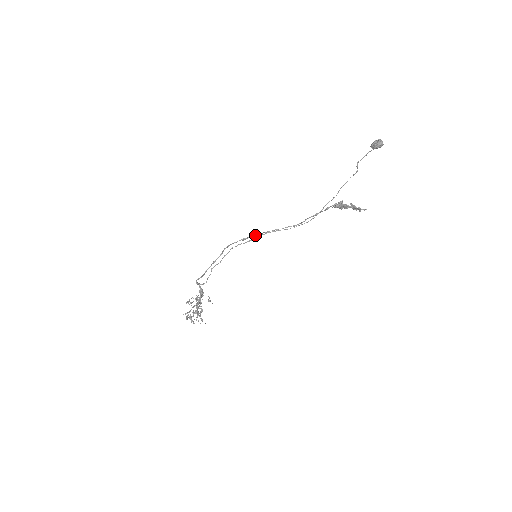
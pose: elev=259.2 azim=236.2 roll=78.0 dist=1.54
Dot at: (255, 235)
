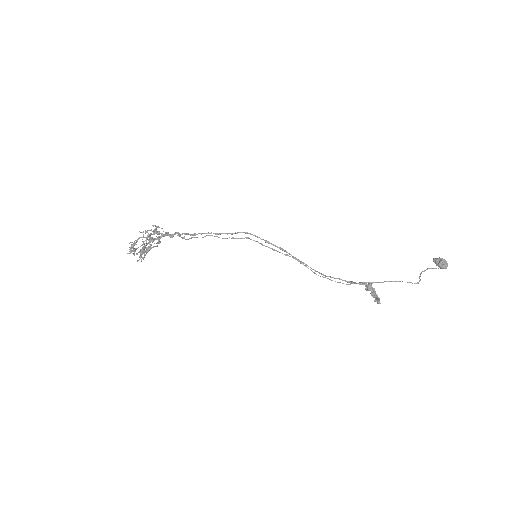
Dot at: (282, 249)
